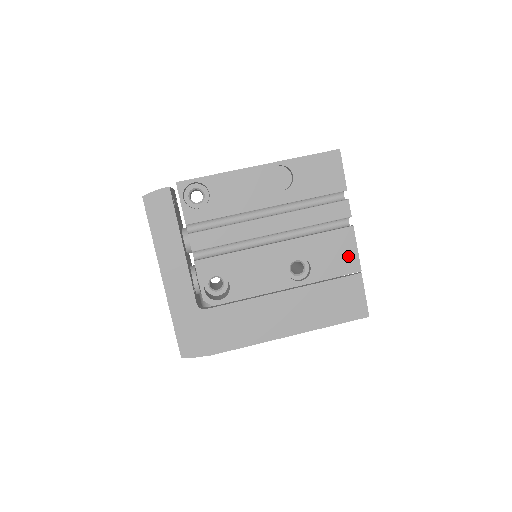
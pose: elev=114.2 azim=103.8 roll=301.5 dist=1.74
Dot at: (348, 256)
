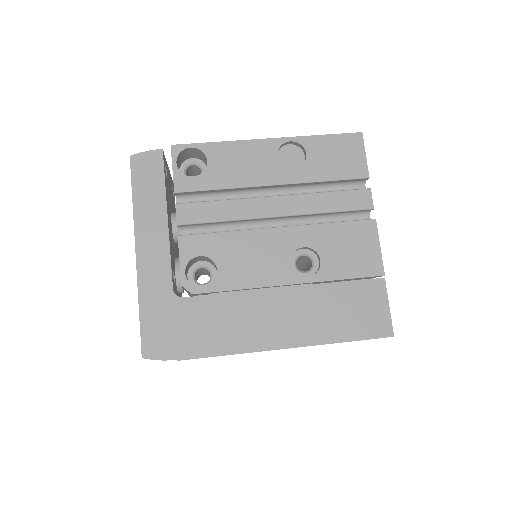
Dot at: (368, 254)
